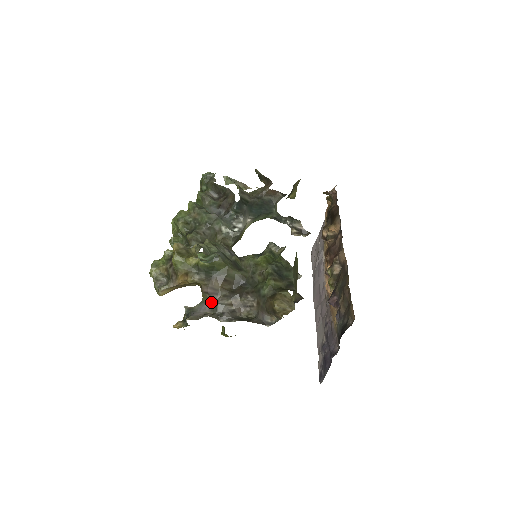
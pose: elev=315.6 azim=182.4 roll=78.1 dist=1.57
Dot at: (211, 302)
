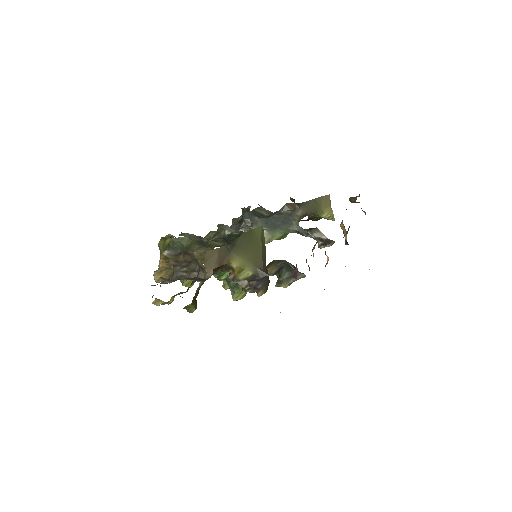
Dot at: occluded
